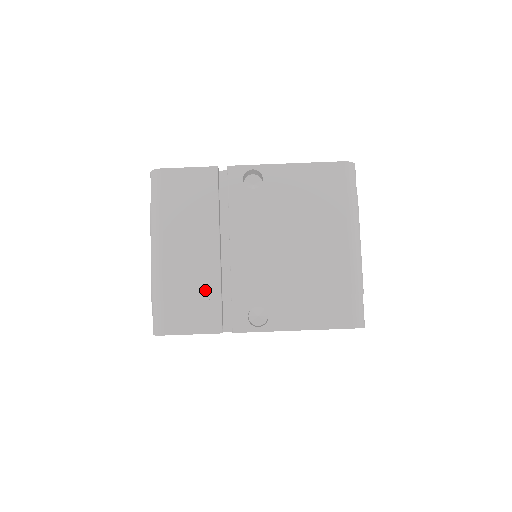
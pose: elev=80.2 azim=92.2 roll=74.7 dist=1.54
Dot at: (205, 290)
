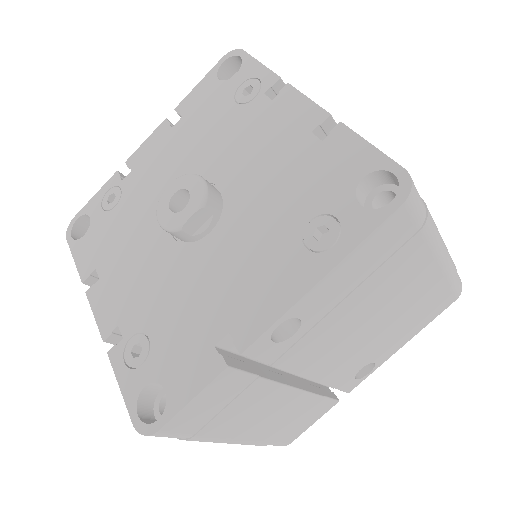
Dot at: (305, 409)
